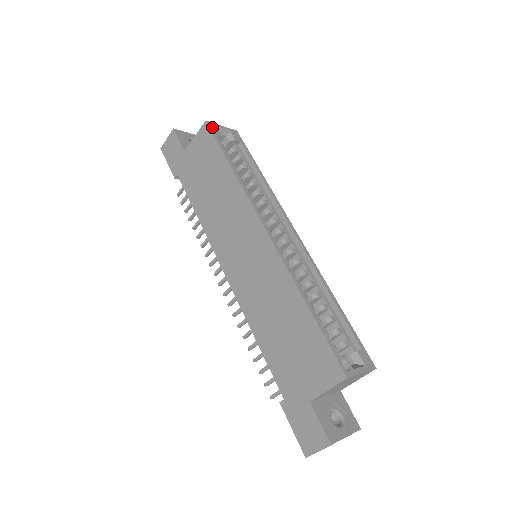
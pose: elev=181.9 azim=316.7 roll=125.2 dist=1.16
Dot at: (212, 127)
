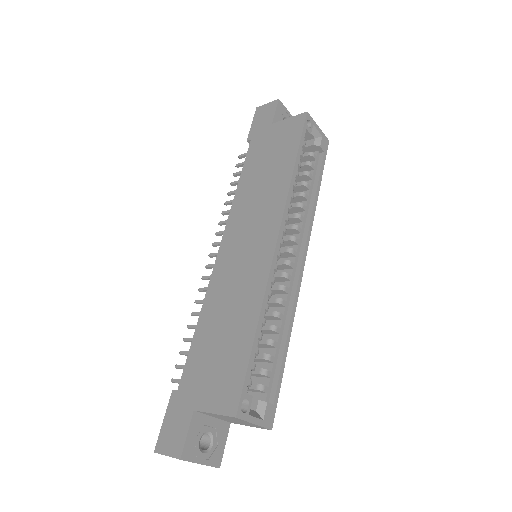
Dot at: (309, 121)
